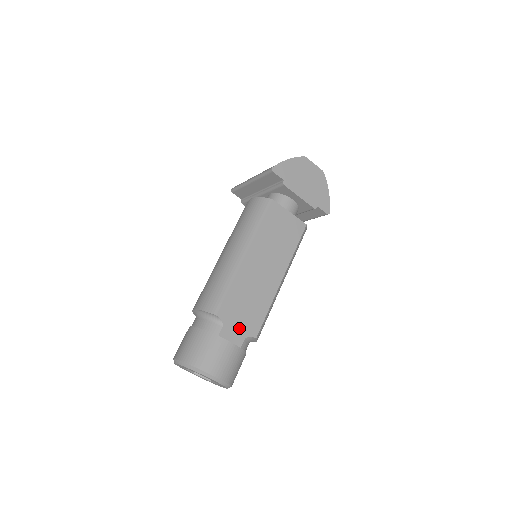
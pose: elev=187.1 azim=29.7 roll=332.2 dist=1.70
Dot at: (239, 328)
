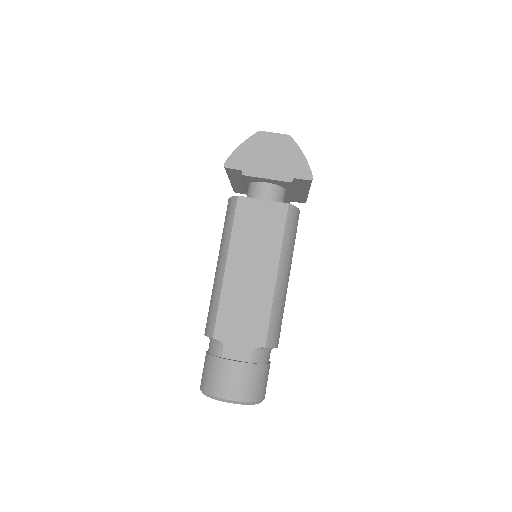
Dot at: (242, 343)
